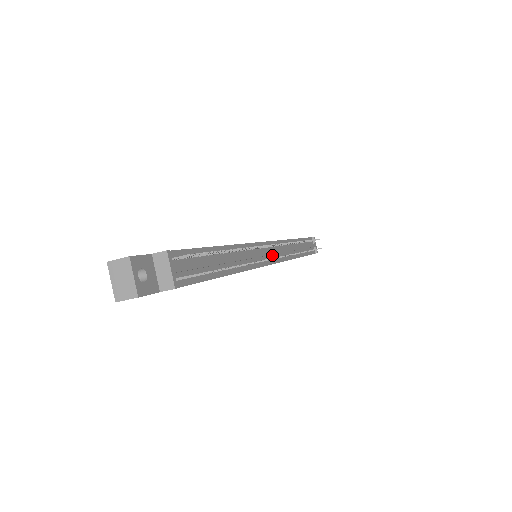
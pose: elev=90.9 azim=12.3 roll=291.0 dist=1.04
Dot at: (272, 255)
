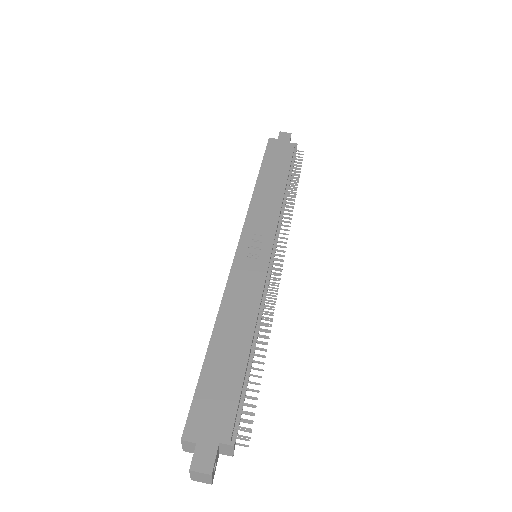
Dot at: (271, 256)
